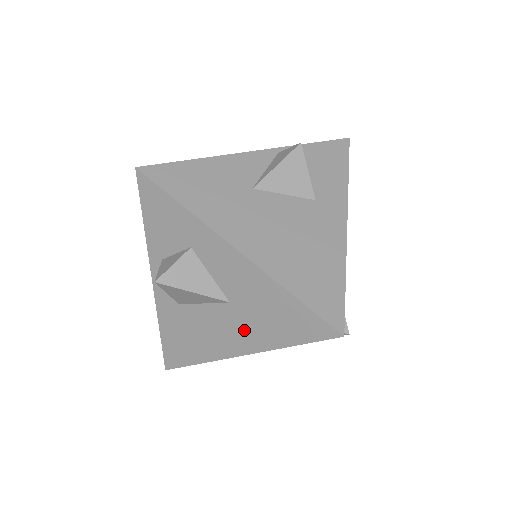
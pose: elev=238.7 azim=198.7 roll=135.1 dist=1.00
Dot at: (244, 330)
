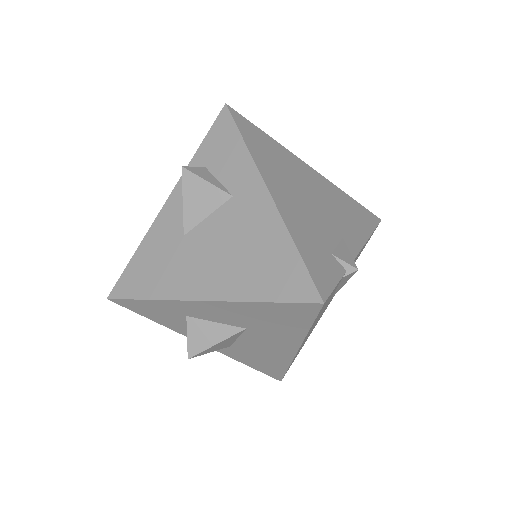
Dot at: (276, 337)
